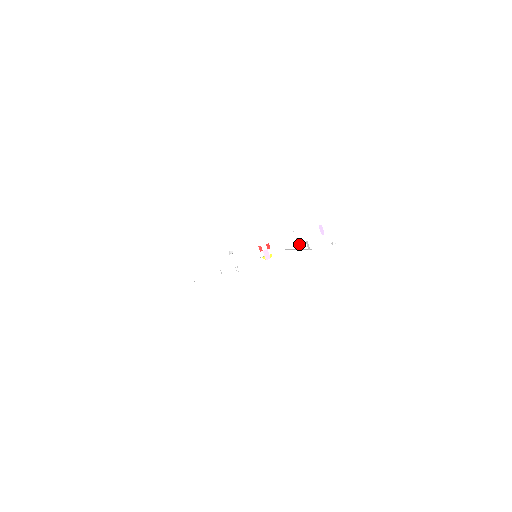
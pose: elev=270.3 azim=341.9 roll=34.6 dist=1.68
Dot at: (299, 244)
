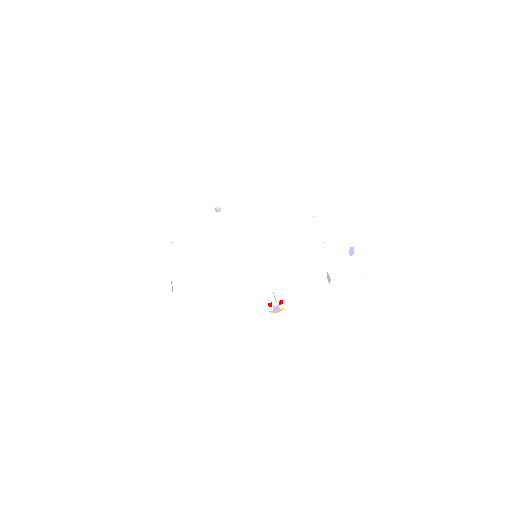
Dot at: occluded
